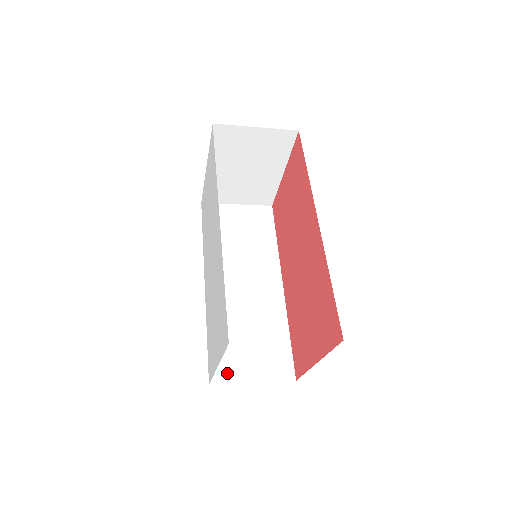
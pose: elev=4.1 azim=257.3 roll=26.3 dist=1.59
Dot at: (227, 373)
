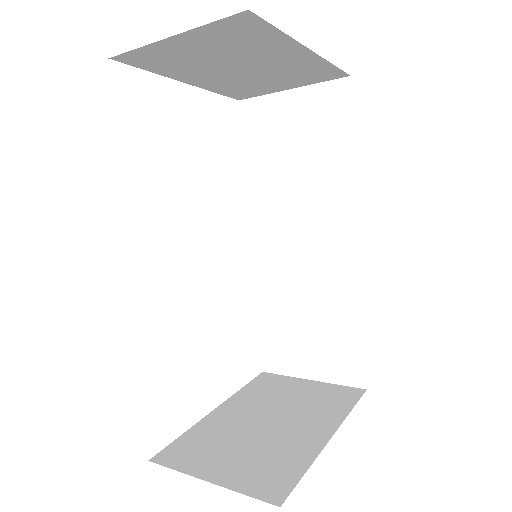
Dot at: (281, 362)
